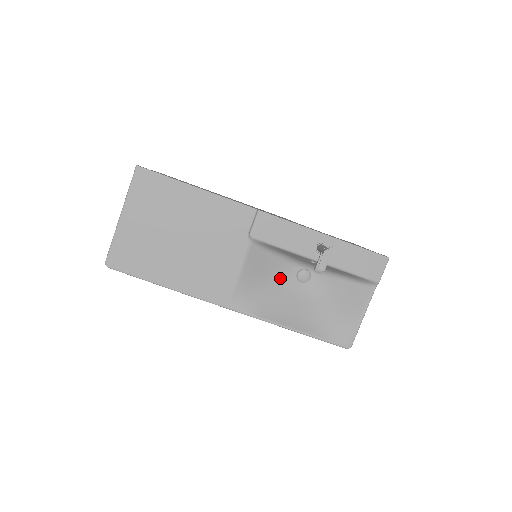
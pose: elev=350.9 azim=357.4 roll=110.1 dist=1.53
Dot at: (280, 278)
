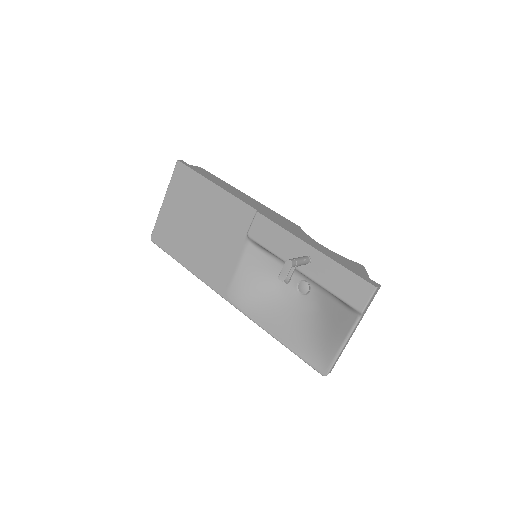
Dot at: (280, 284)
